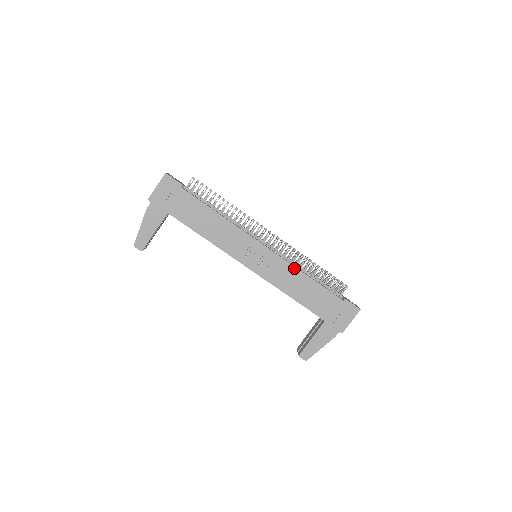
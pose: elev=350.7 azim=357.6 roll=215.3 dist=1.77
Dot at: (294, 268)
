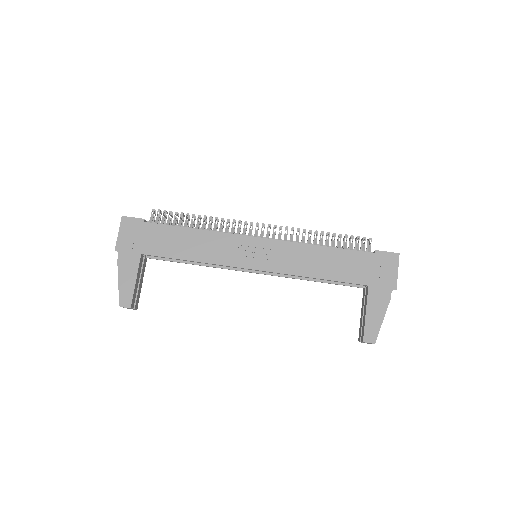
Dot at: (302, 245)
